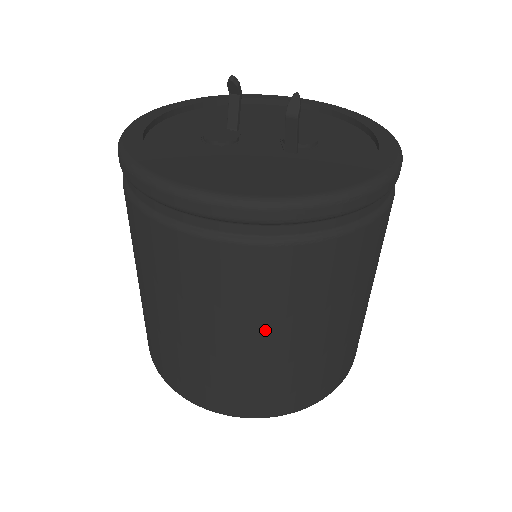
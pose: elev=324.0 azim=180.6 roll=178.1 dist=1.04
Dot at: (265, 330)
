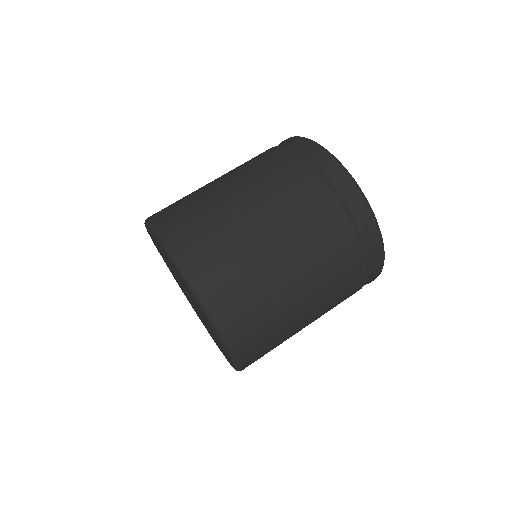
Dot at: (279, 228)
